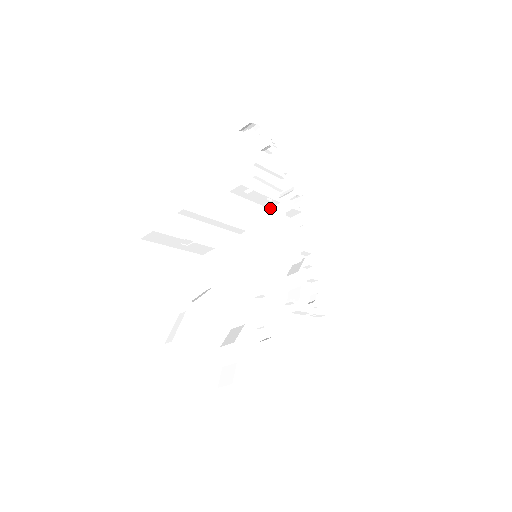
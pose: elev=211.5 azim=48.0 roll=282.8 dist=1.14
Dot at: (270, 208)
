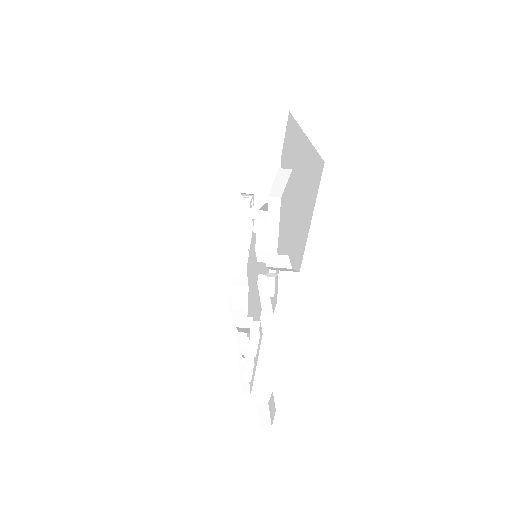
Dot at: (234, 262)
